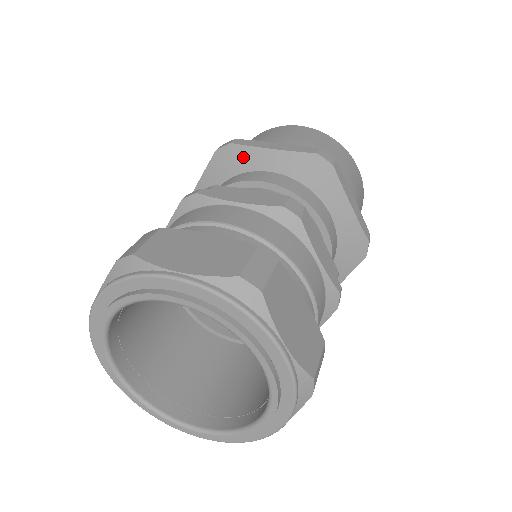
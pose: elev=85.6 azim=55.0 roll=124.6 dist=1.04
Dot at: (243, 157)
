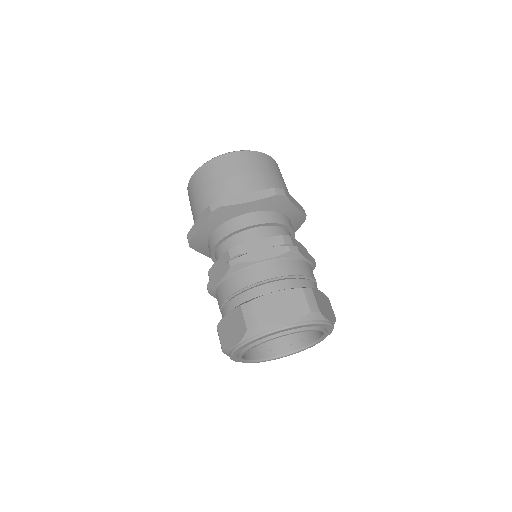
Dot at: (285, 205)
